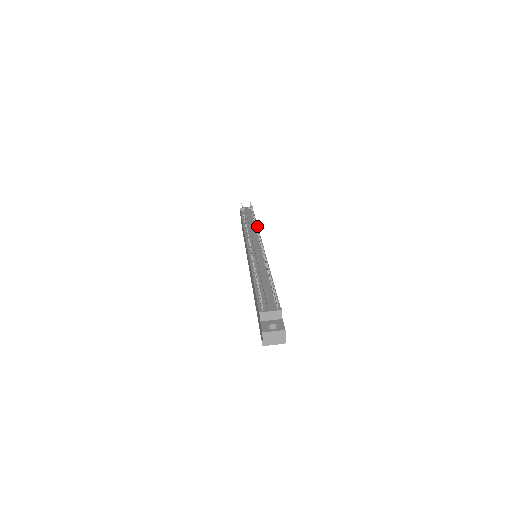
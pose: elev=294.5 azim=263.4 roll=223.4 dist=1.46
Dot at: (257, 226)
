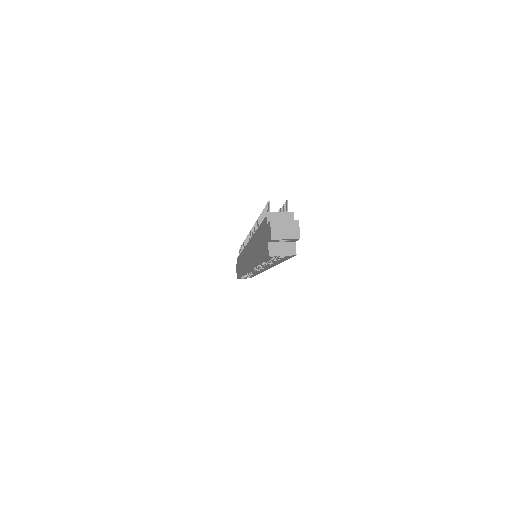
Dot at: occluded
